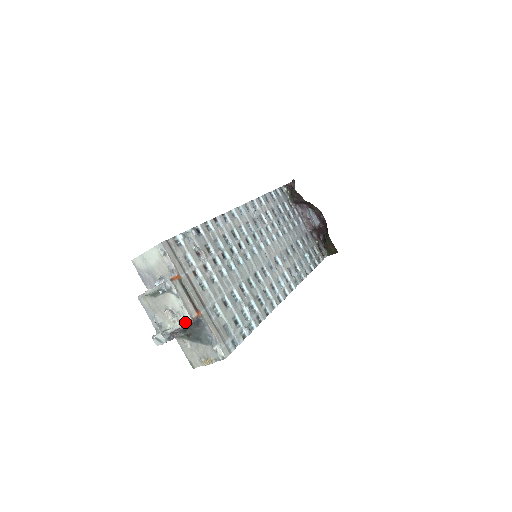
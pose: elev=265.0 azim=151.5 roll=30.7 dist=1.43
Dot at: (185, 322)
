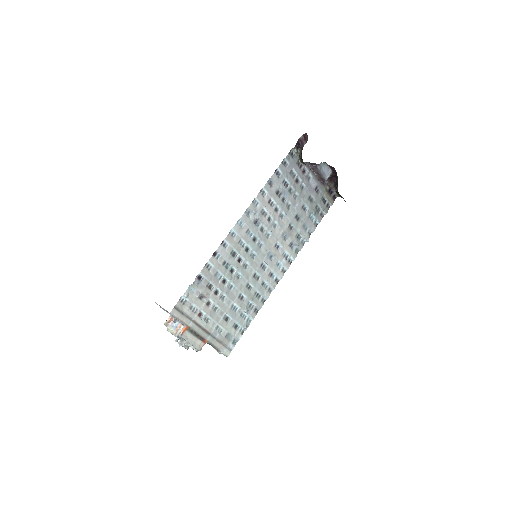
Dot at: (196, 351)
